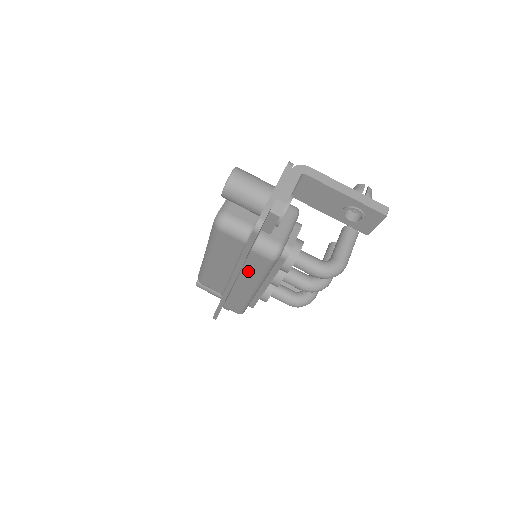
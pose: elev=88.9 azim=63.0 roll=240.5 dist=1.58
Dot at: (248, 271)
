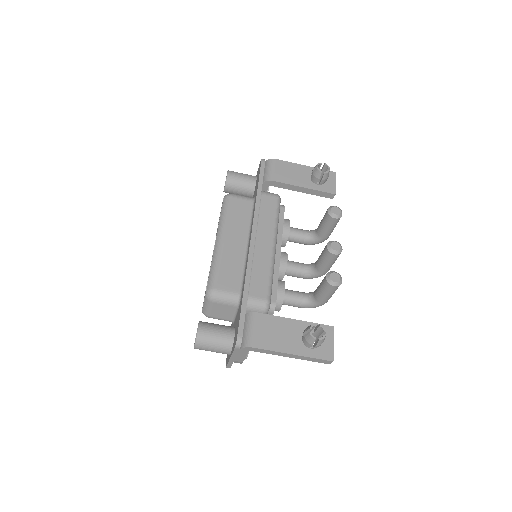
Dot at: occluded
